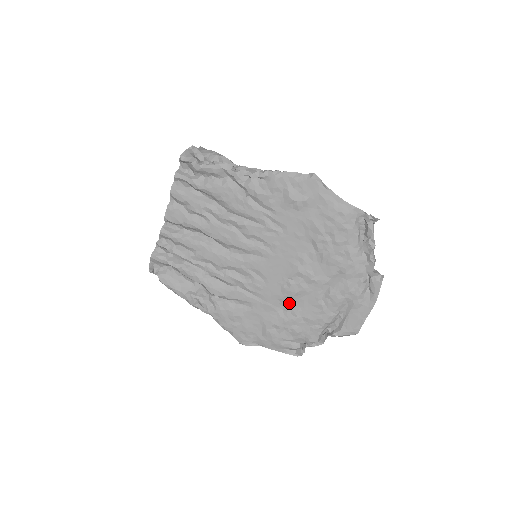
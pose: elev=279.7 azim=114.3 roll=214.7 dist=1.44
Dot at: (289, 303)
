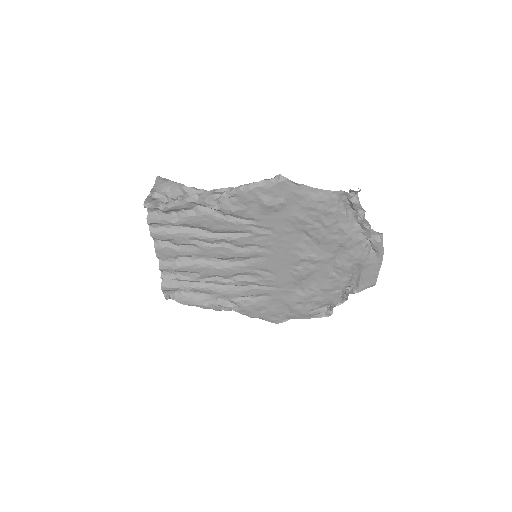
Dot at: (303, 283)
